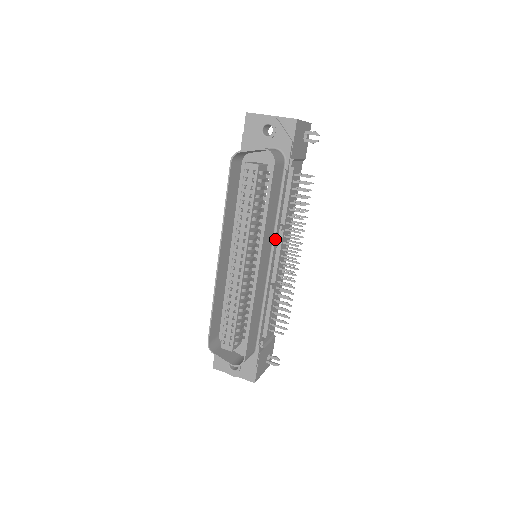
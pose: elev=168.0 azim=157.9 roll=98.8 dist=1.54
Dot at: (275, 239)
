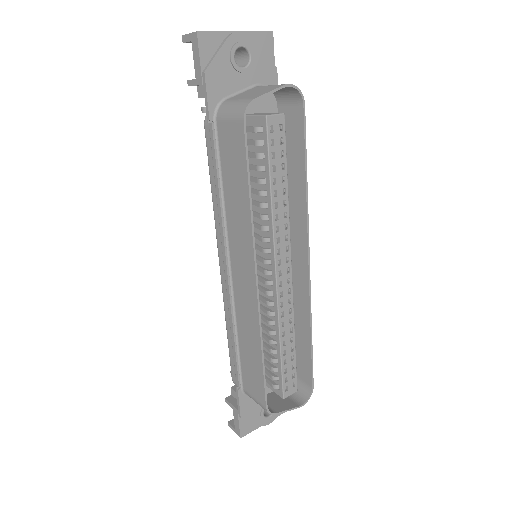
Dot at: occluded
